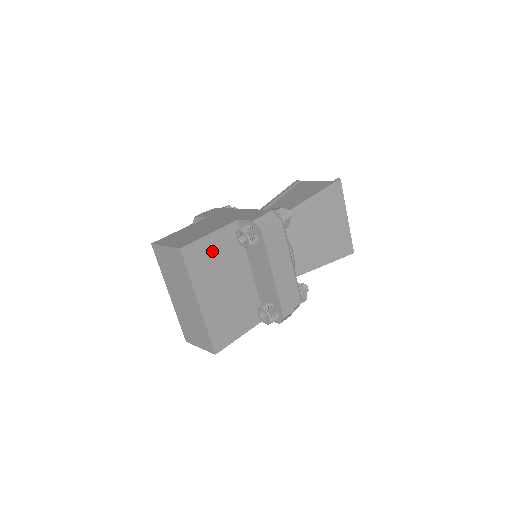
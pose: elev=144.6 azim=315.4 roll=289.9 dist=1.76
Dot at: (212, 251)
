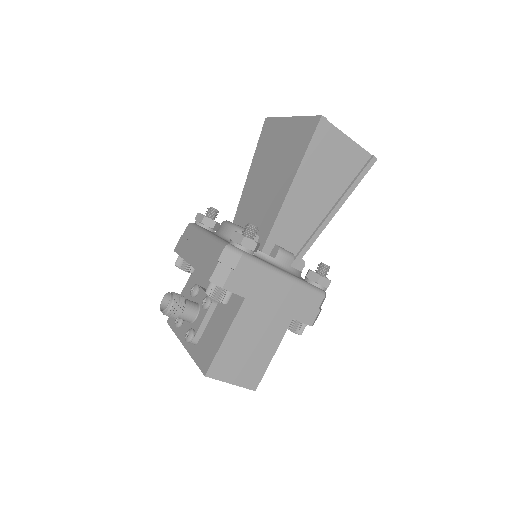
Dot at: occluded
